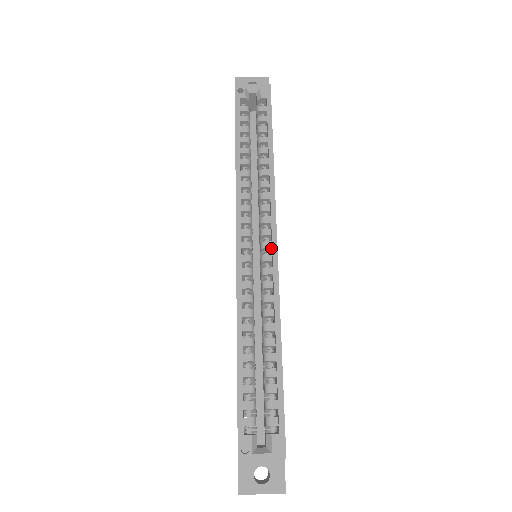
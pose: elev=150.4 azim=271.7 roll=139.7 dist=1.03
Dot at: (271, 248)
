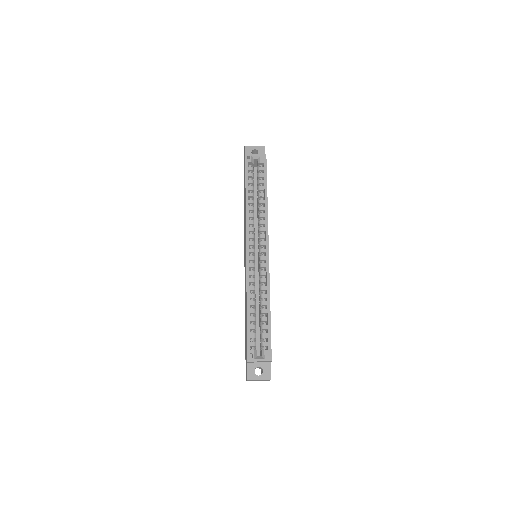
Dot at: (265, 252)
